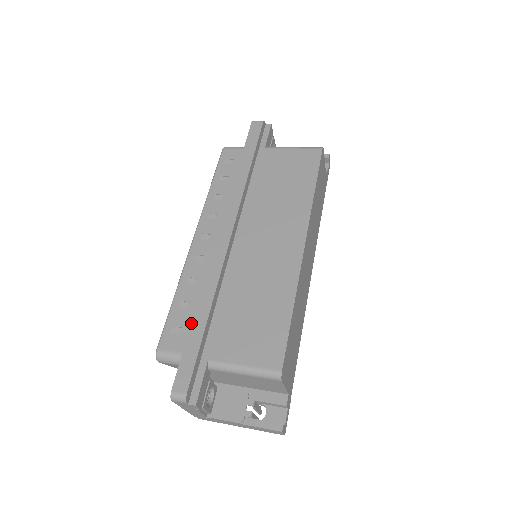
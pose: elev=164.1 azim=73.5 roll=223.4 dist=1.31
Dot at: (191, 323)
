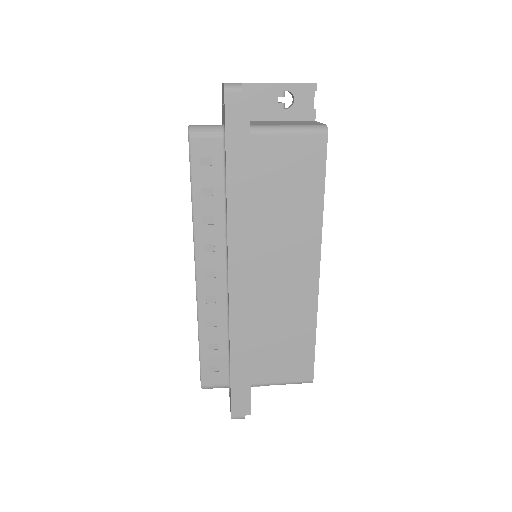
Dot at: (230, 368)
